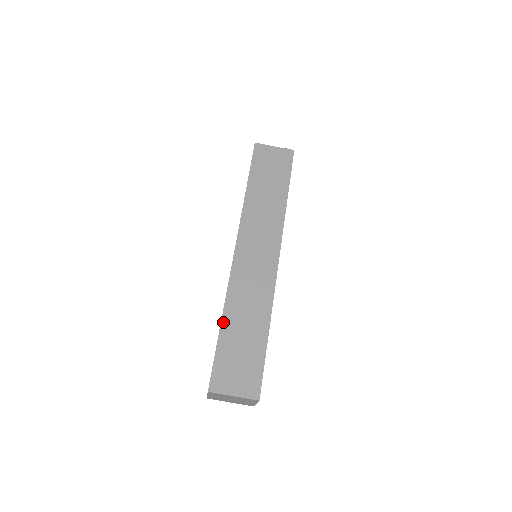
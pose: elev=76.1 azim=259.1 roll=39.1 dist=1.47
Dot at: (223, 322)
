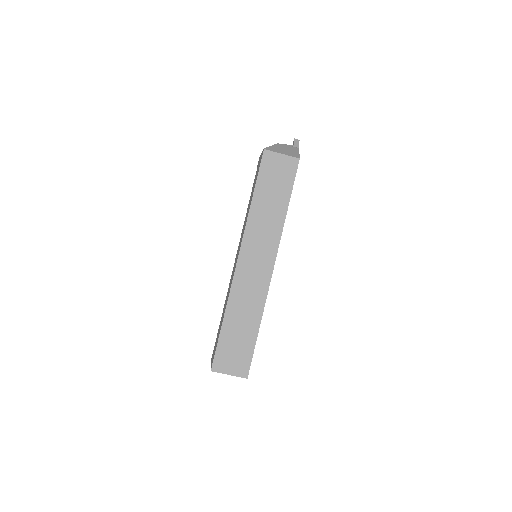
Dot at: (225, 320)
